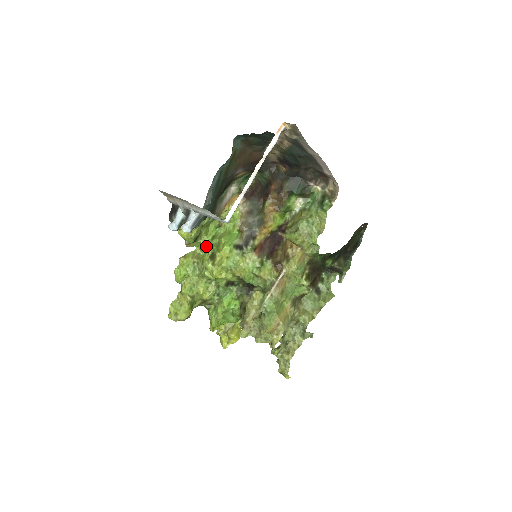
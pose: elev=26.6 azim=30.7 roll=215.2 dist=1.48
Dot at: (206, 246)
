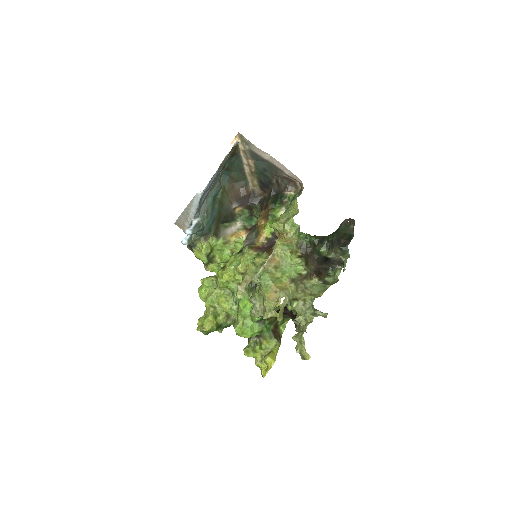
Dot at: (219, 263)
